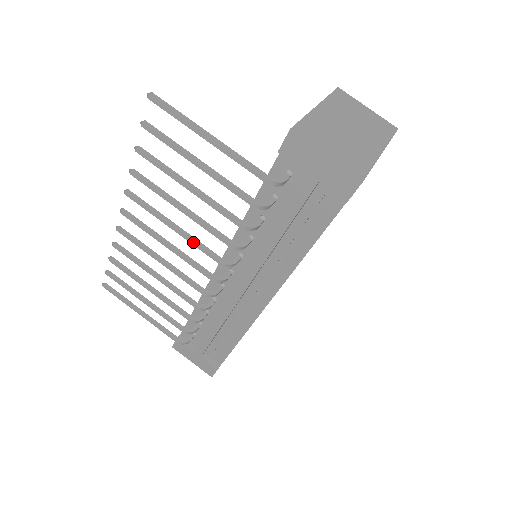
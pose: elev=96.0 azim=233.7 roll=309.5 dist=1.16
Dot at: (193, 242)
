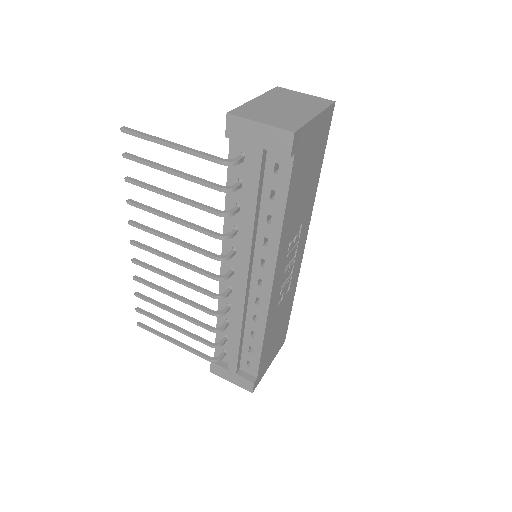
Dot at: (189, 247)
